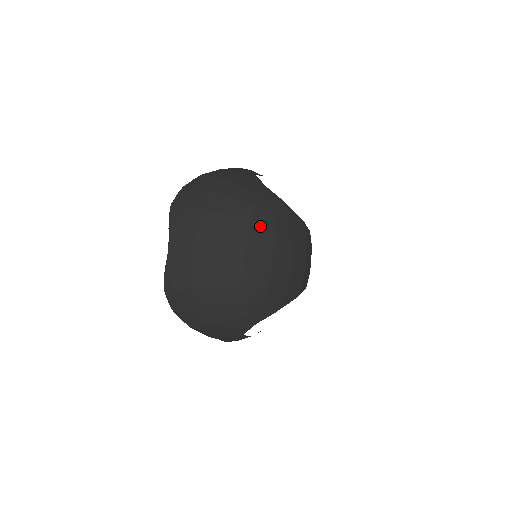
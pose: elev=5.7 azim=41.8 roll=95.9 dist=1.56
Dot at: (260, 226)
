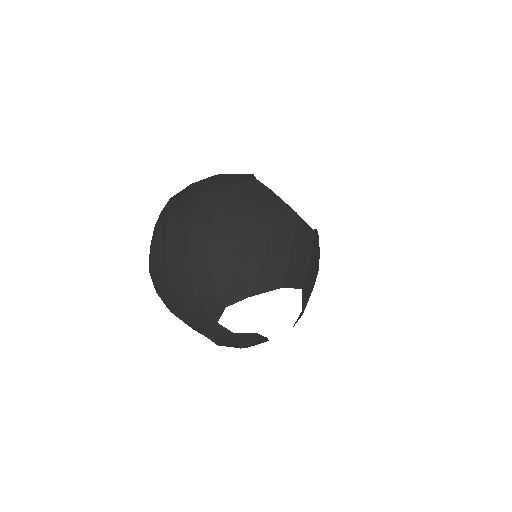
Dot at: (232, 203)
